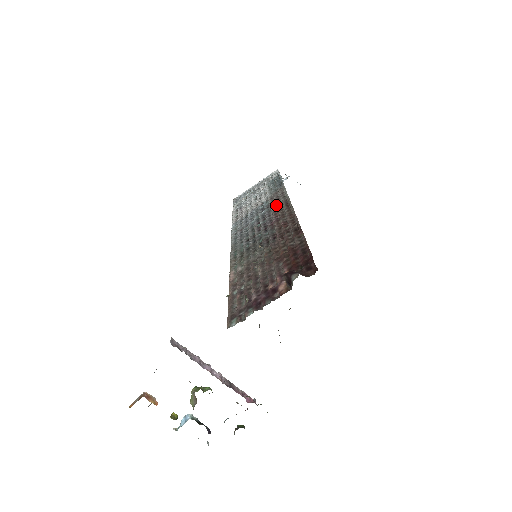
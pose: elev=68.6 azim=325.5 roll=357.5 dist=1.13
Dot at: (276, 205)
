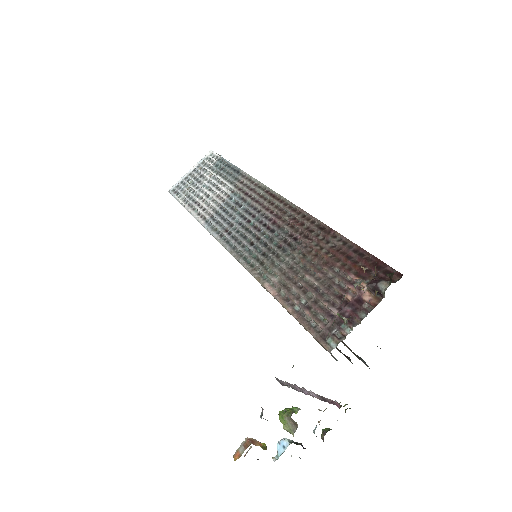
Dot at: (258, 198)
